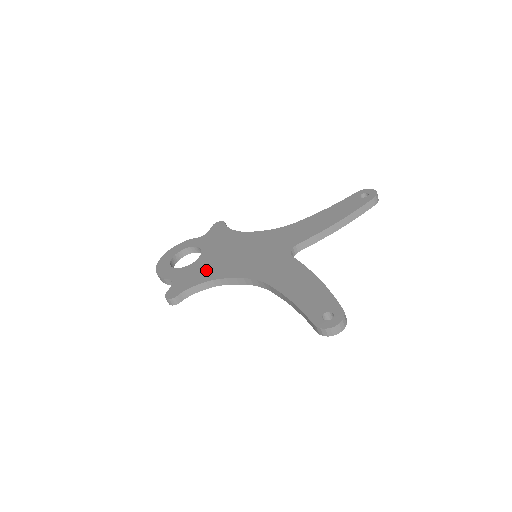
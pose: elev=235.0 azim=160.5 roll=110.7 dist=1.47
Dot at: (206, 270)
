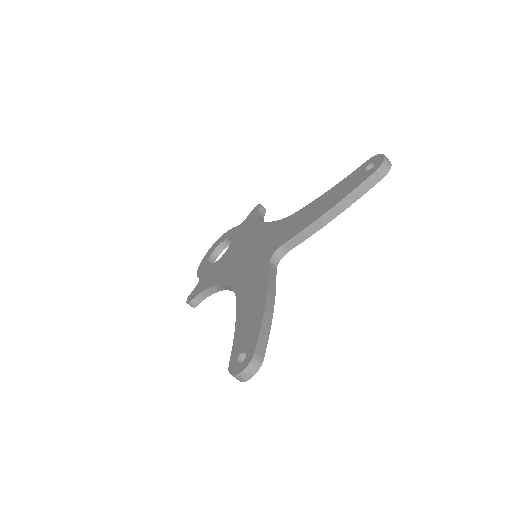
Dot at: (218, 271)
